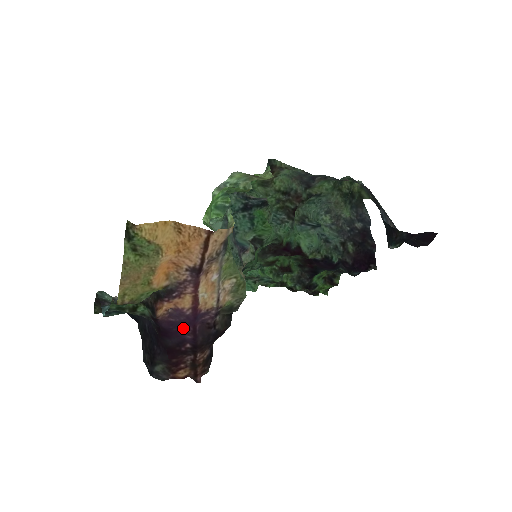
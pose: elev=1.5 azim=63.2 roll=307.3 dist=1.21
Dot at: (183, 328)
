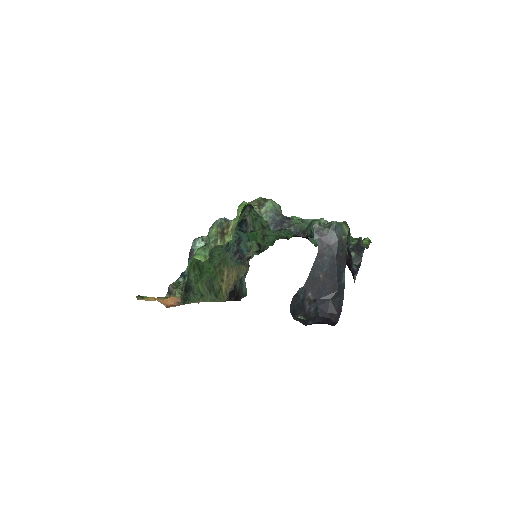
Dot at: occluded
